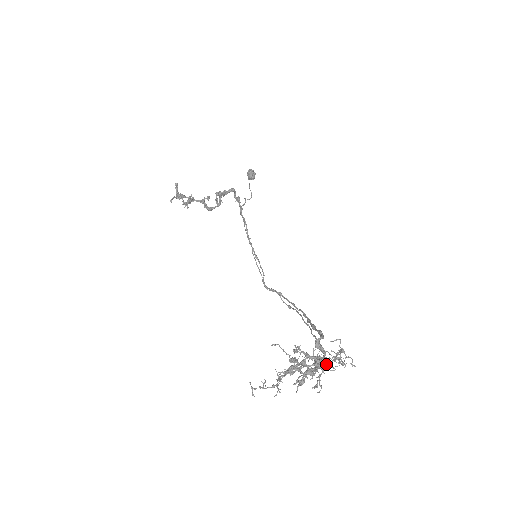
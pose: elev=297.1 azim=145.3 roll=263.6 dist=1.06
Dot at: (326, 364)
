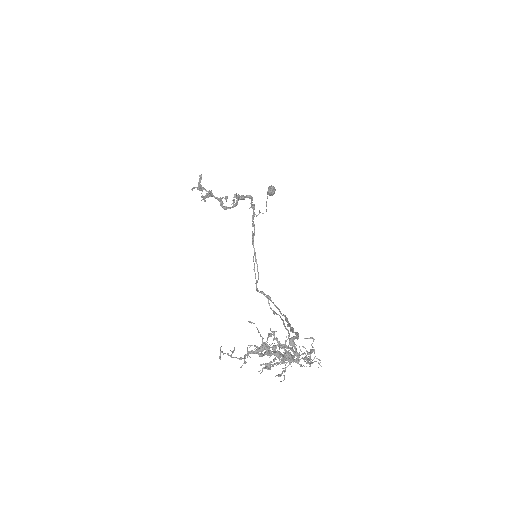
Dot at: (295, 360)
